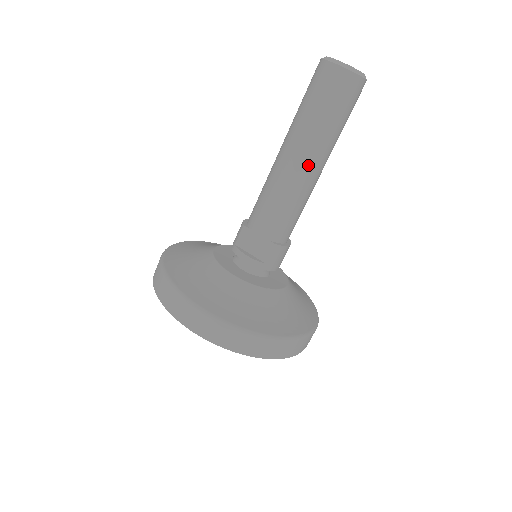
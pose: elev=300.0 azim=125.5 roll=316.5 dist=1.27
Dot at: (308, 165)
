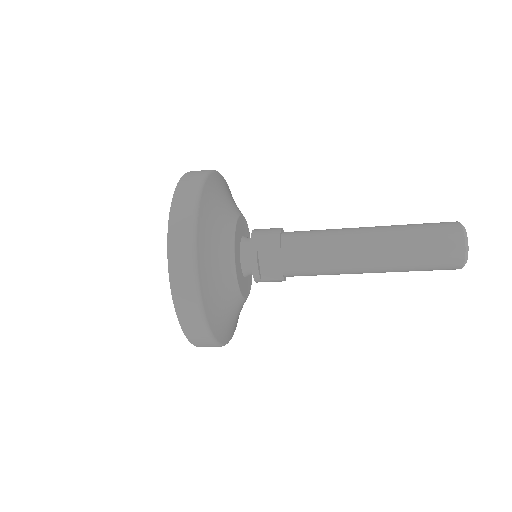
Dot at: (367, 270)
